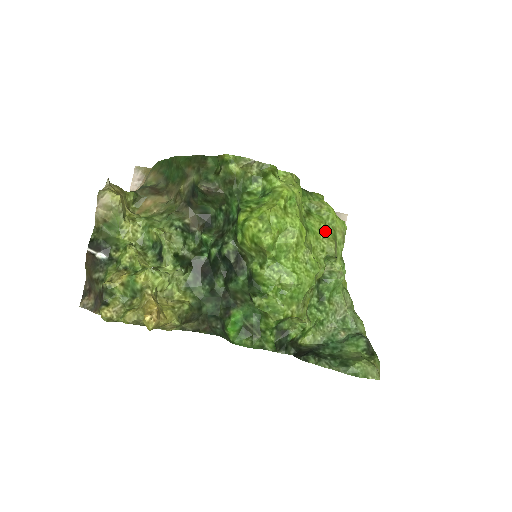
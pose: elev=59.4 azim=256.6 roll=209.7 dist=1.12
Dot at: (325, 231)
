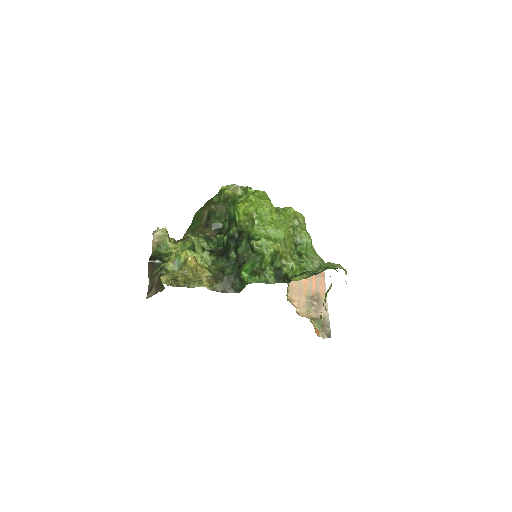
Dot at: (290, 215)
